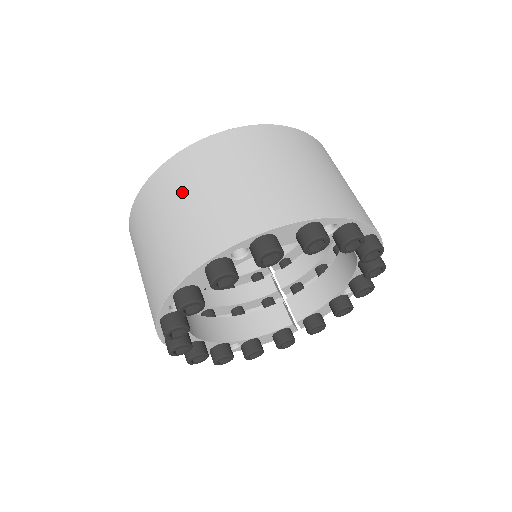
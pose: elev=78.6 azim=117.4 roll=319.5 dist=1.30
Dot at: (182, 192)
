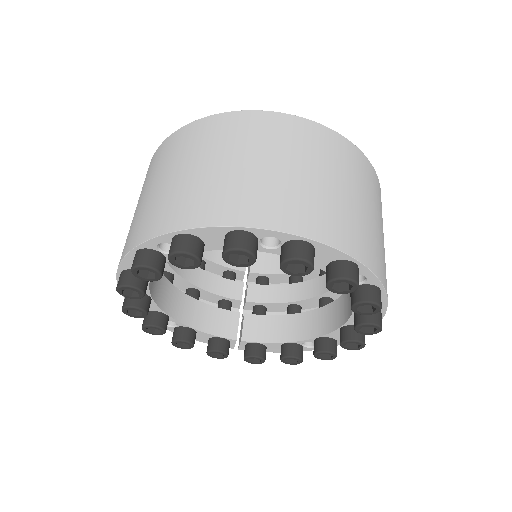
Dot at: (251, 148)
